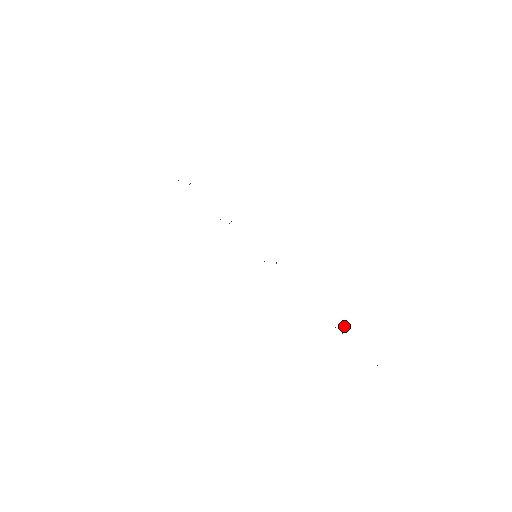
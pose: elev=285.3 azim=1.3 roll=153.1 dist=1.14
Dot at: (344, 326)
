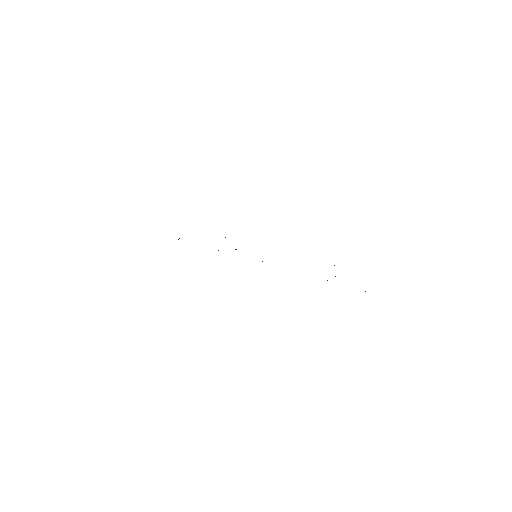
Dot at: (334, 265)
